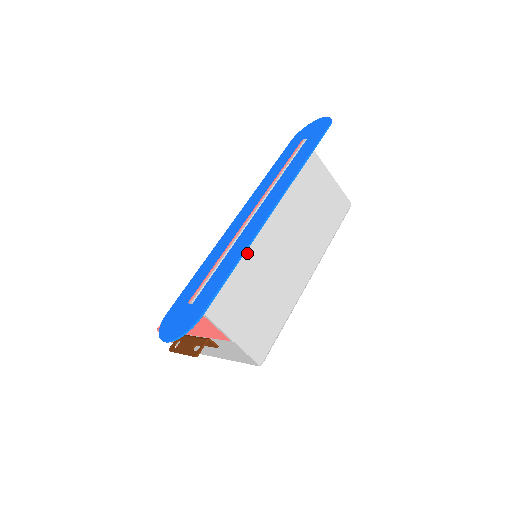
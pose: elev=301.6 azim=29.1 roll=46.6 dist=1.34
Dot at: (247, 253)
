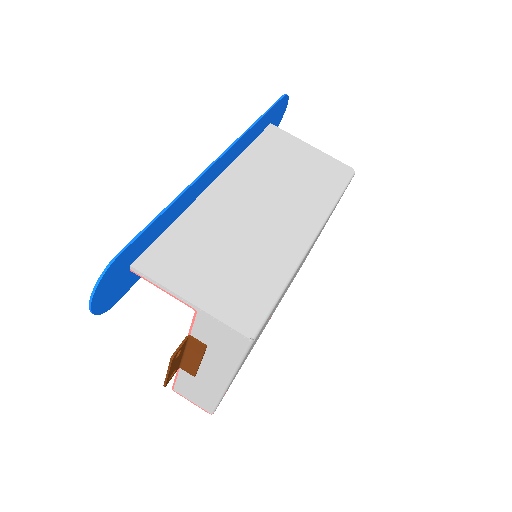
Dot at: (206, 216)
